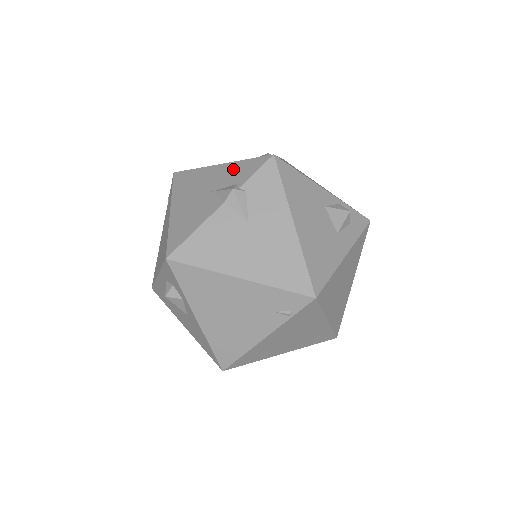
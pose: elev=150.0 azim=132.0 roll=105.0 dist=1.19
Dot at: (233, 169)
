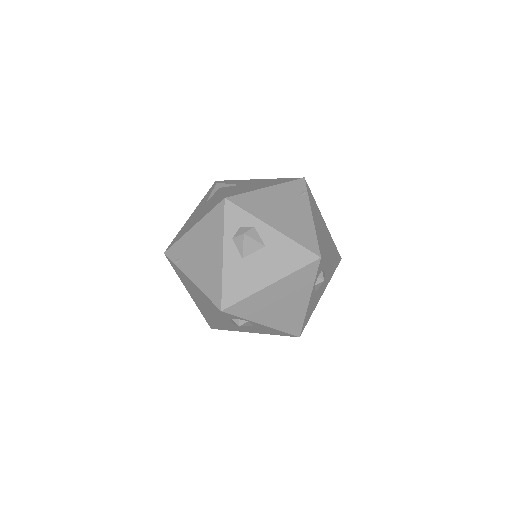
Dot at: (203, 201)
